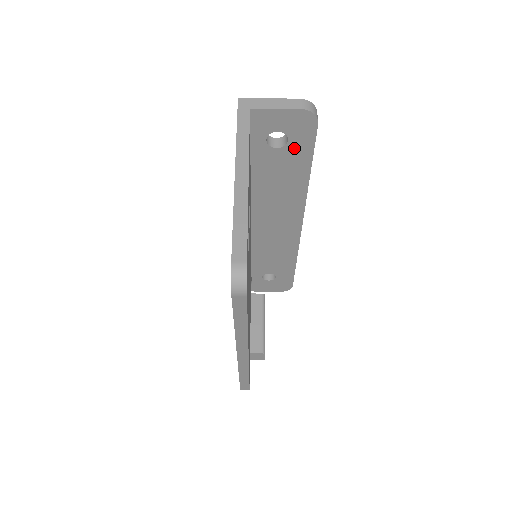
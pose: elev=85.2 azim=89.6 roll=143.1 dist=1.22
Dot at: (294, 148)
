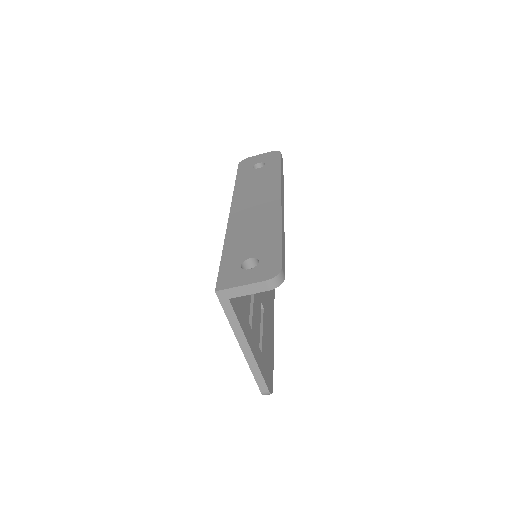
Dot at: occluded
